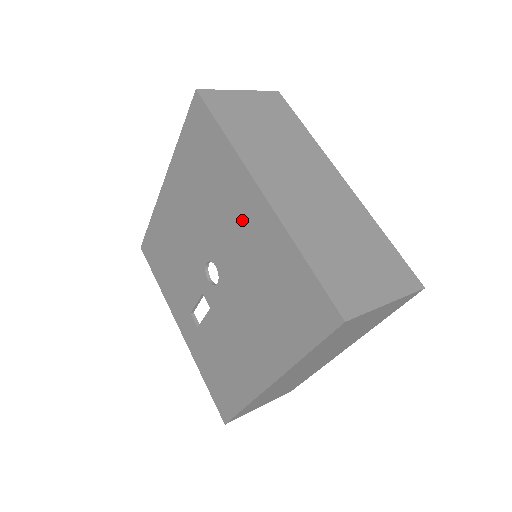
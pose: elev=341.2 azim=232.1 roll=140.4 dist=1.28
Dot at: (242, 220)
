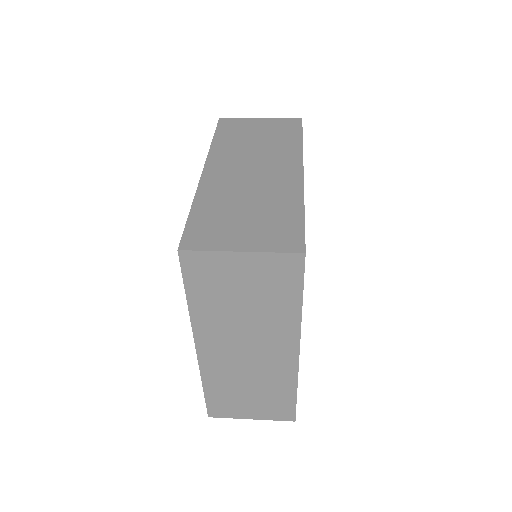
Dot at: occluded
